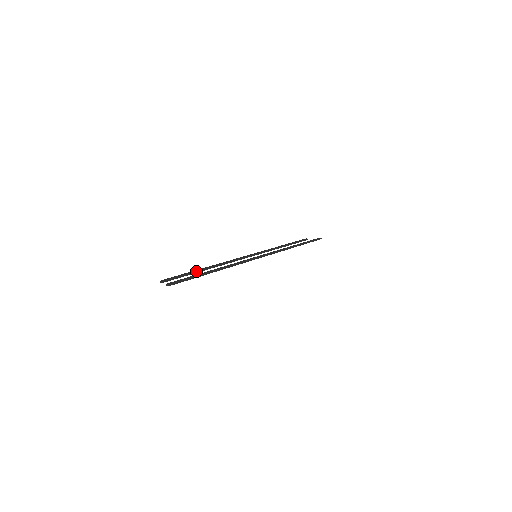
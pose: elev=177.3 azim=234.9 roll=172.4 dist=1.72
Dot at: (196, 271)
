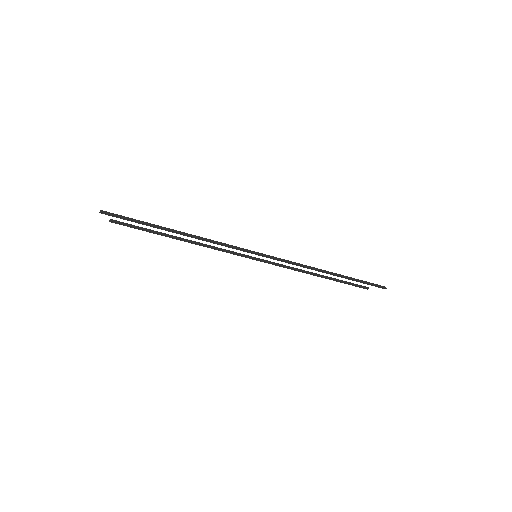
Dot at: (160, 232)
